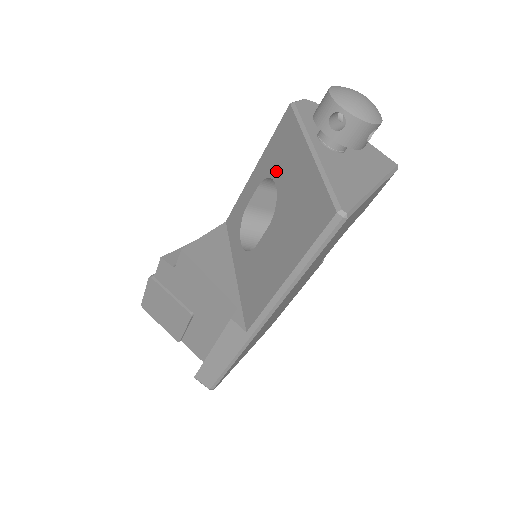
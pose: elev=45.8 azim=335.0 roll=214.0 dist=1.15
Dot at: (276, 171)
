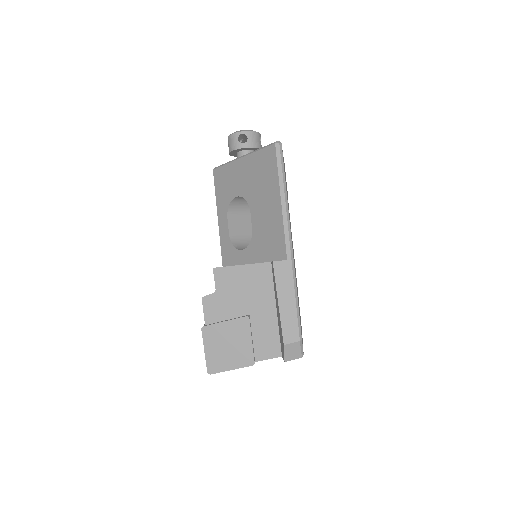
Dot at: (231, 194)
